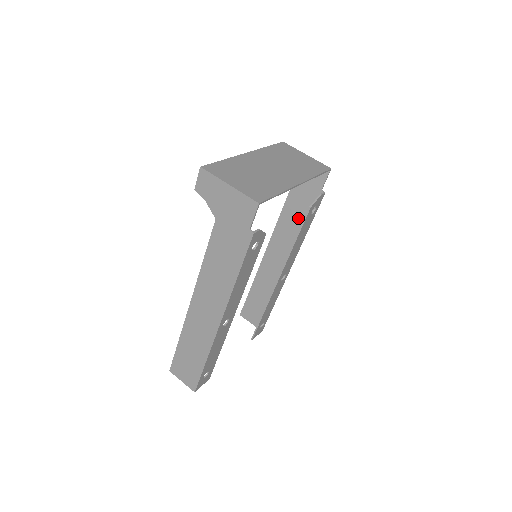
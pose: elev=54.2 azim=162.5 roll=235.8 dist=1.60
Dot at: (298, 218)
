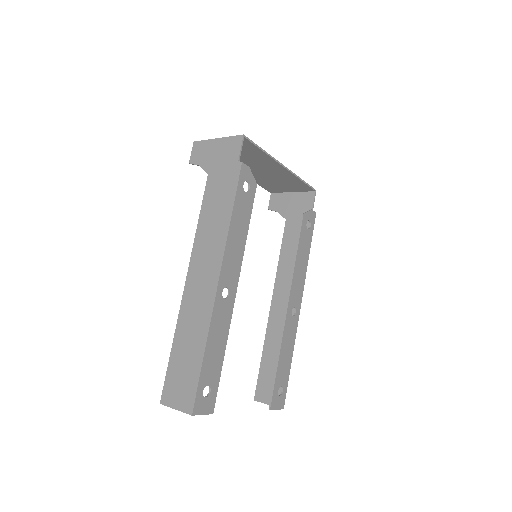
Dot at: occluded
